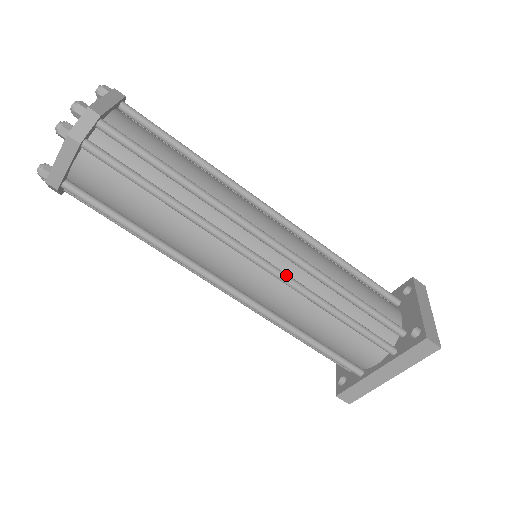
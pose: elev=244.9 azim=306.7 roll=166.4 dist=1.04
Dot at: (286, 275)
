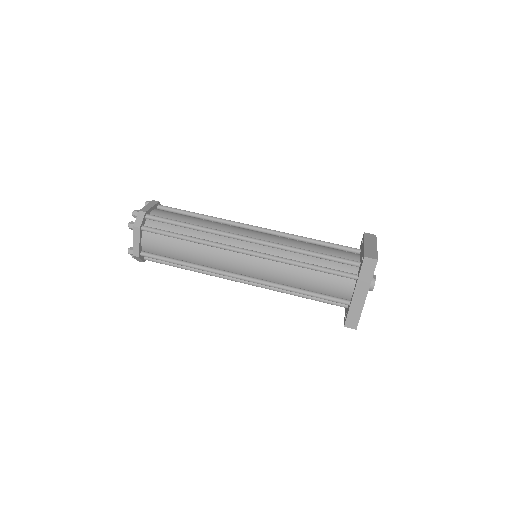
Dot at: (267, 254)
